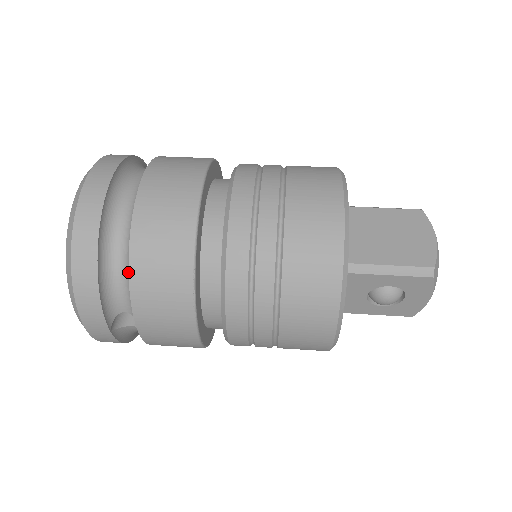
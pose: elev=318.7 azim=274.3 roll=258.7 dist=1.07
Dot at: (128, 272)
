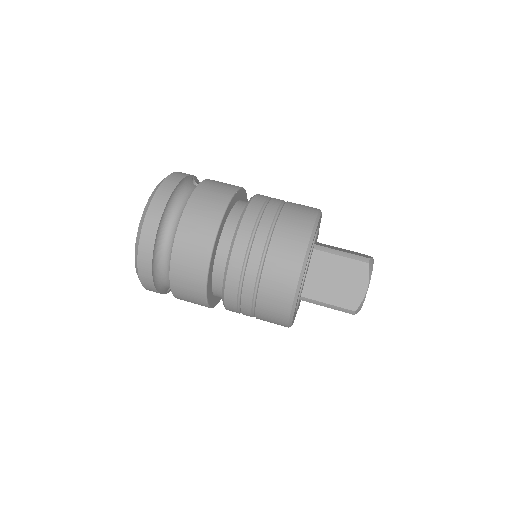
Dot at: occluded
